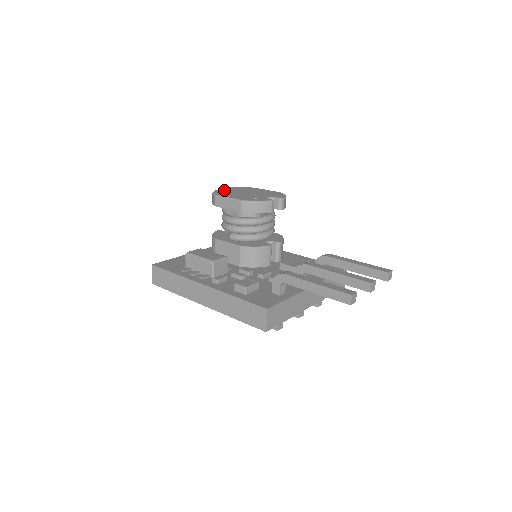
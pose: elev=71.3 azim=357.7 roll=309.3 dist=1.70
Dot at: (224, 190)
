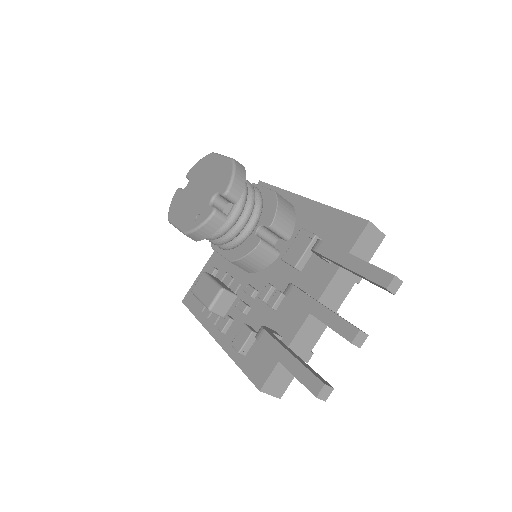
Dot at: (179, 193)
